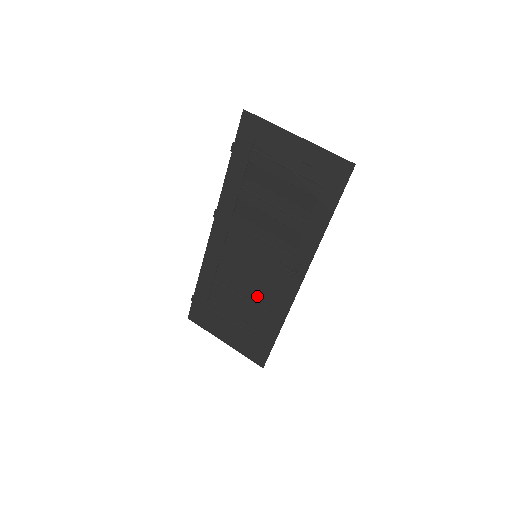
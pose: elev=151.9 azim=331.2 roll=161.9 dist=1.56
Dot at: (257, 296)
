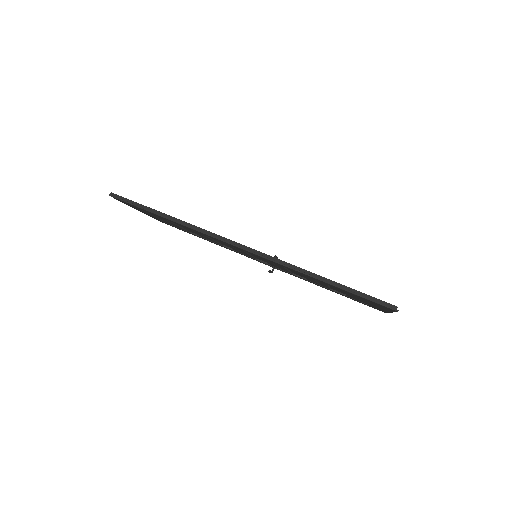
Dot at: (219, 242)
